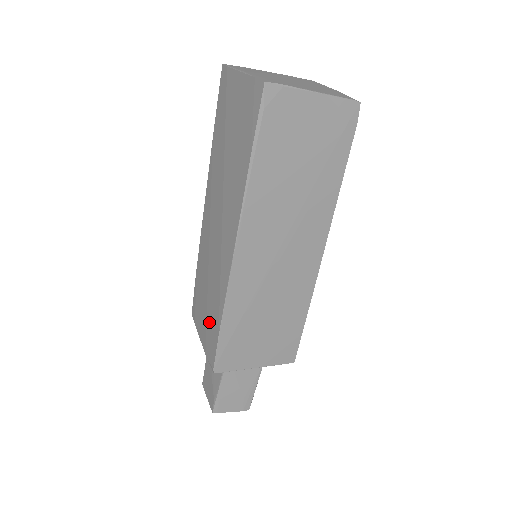
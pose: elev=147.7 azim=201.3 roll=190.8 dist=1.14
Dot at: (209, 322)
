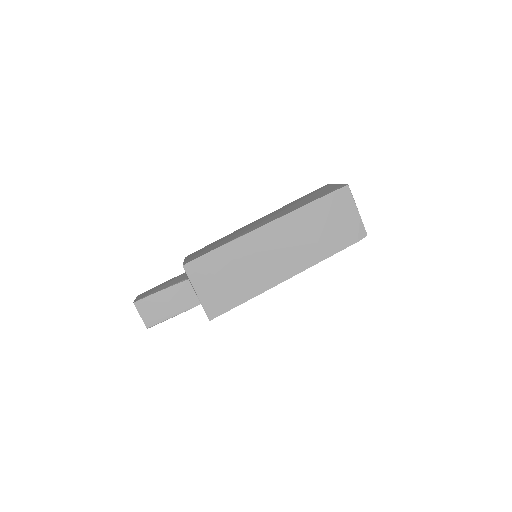
Dot at: (207, 250)
